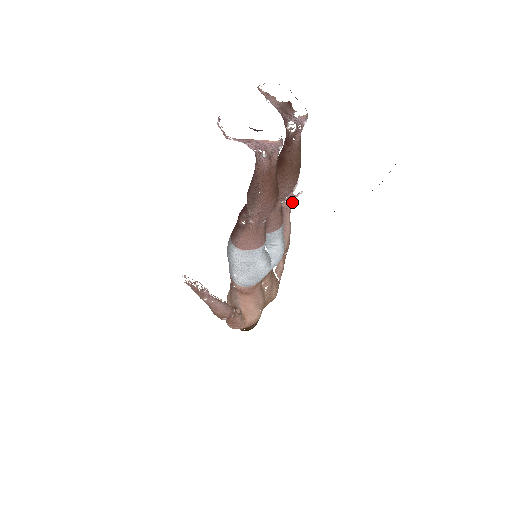
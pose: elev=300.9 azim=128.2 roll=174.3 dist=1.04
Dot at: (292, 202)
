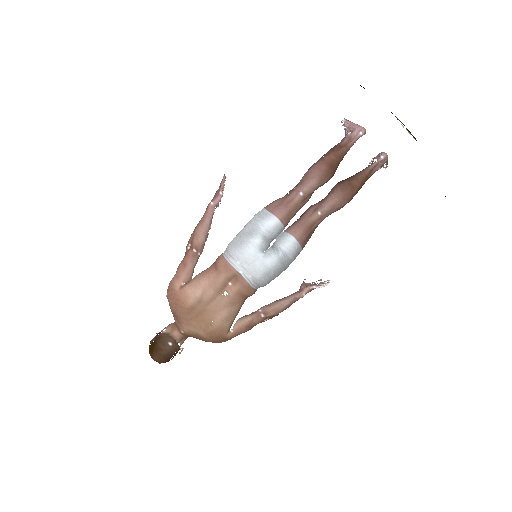
Dot at: (311, 287)
